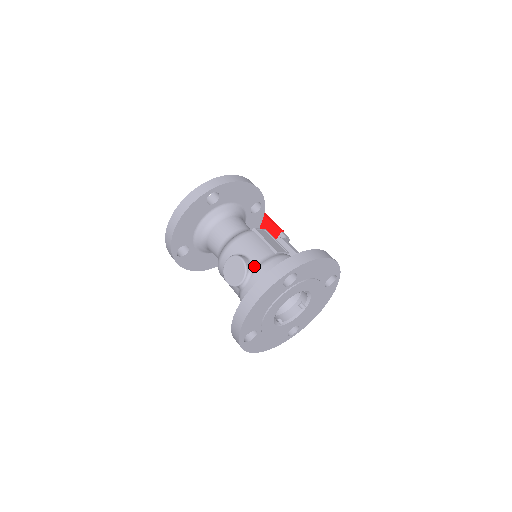
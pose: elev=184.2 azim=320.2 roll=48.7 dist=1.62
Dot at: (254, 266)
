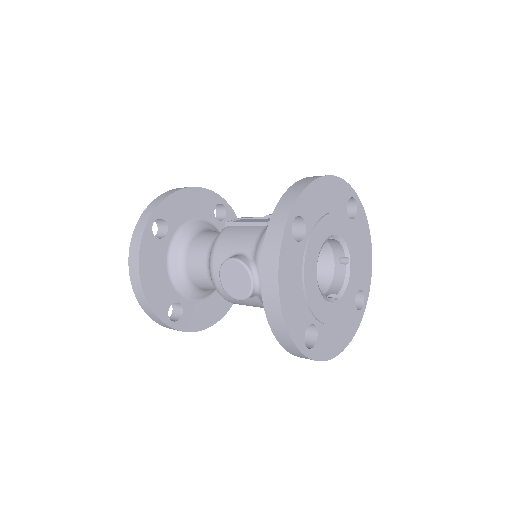
Dot at: (252, 256)
